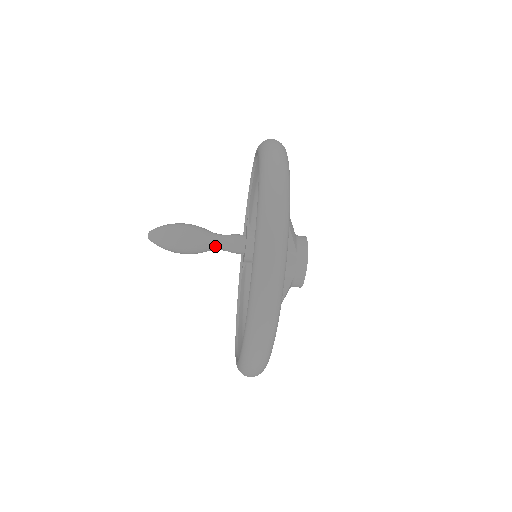
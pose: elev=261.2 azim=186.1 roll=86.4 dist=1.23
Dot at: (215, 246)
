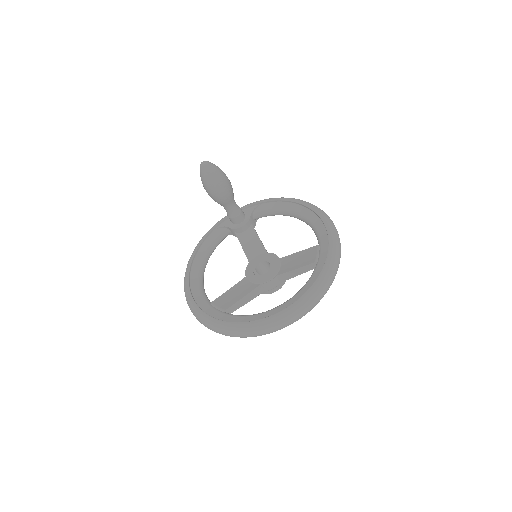
Dot at: (228, 207)
